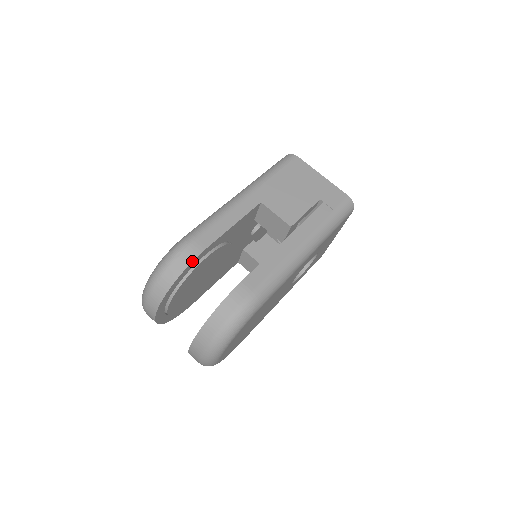
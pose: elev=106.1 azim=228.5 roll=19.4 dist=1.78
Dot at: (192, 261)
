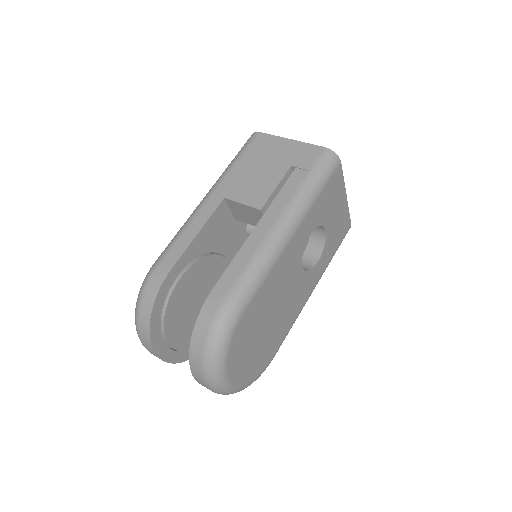
Dot at: (159, 288)
